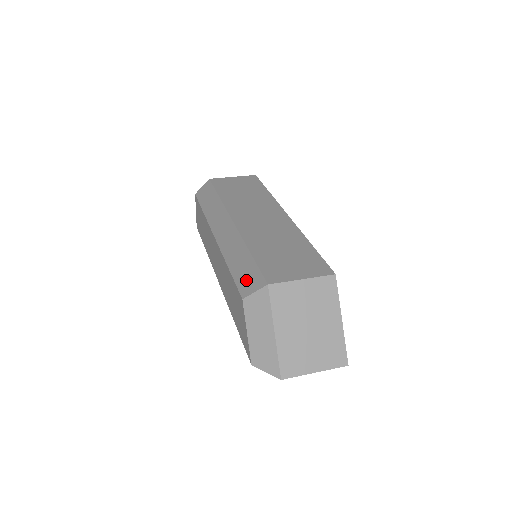
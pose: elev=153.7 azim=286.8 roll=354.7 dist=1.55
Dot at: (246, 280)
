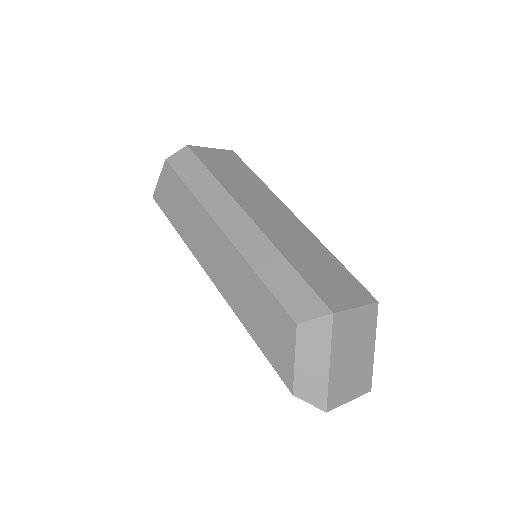
Dot at: (296, 301)
